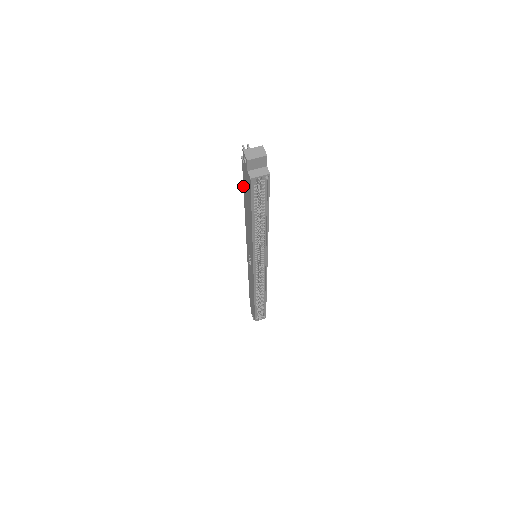
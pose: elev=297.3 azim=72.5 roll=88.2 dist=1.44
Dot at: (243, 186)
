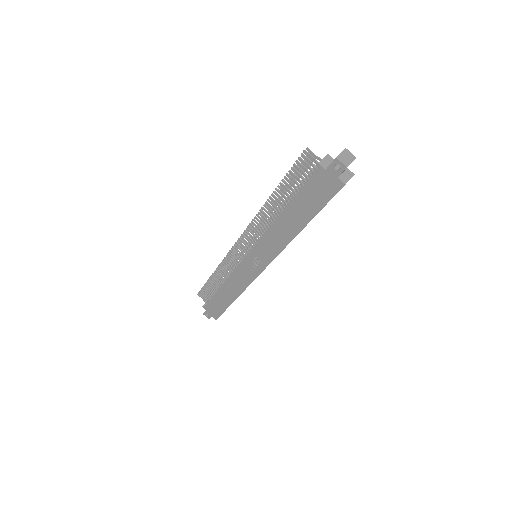
Dot at: (299, 192)
